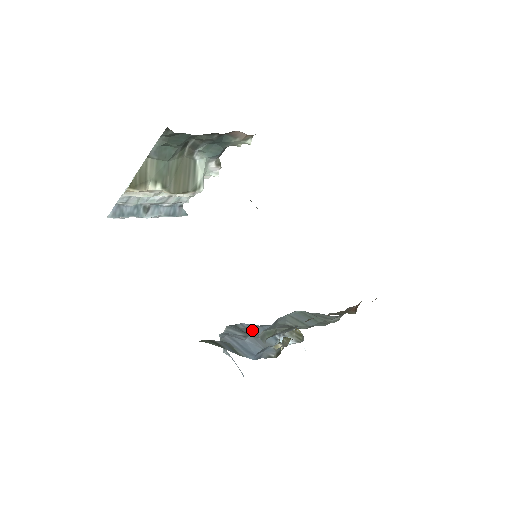
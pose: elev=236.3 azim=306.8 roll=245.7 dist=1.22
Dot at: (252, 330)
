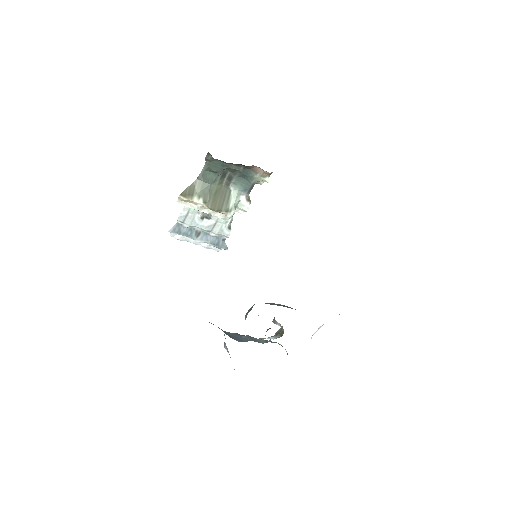
Dot at: occluded
